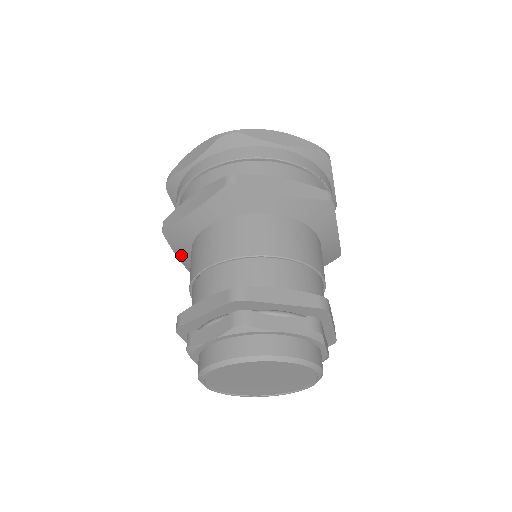
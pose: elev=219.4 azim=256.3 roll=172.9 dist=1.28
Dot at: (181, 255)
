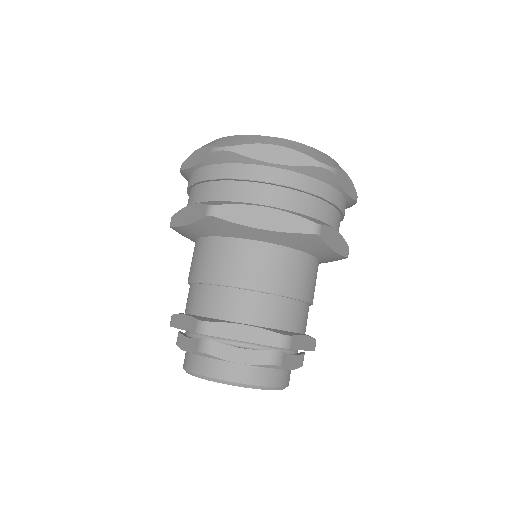
Dot at: occluded
